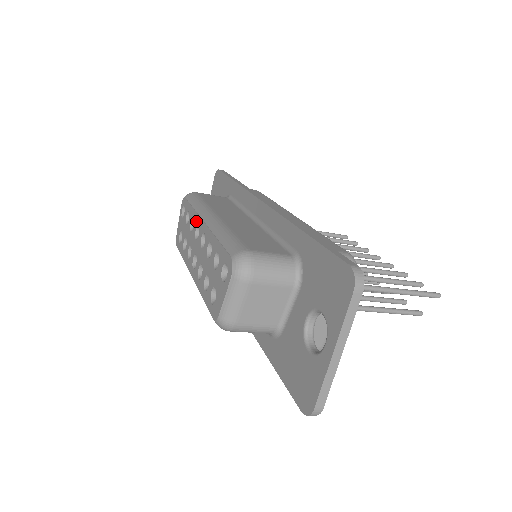
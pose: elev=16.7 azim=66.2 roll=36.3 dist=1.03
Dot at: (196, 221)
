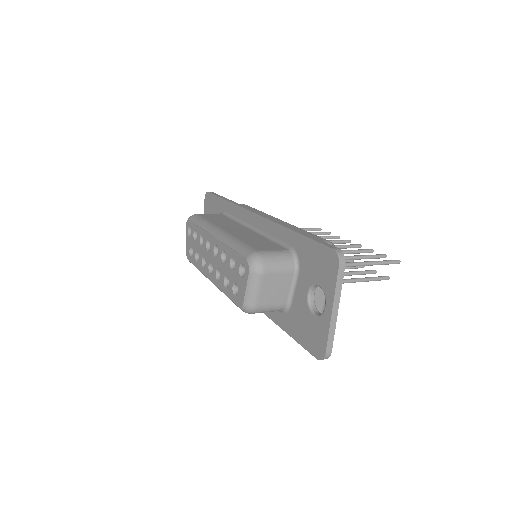
Dot at: (205, 237)
